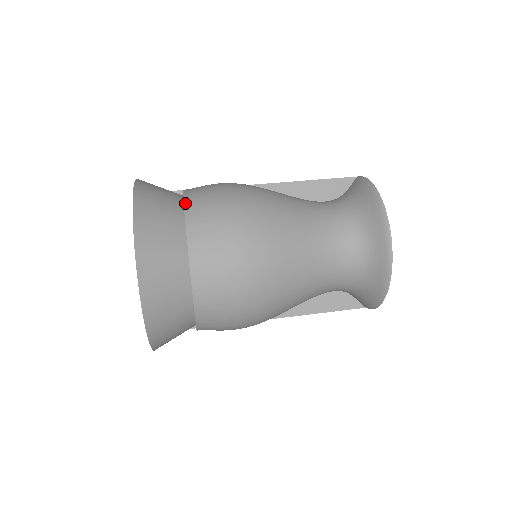
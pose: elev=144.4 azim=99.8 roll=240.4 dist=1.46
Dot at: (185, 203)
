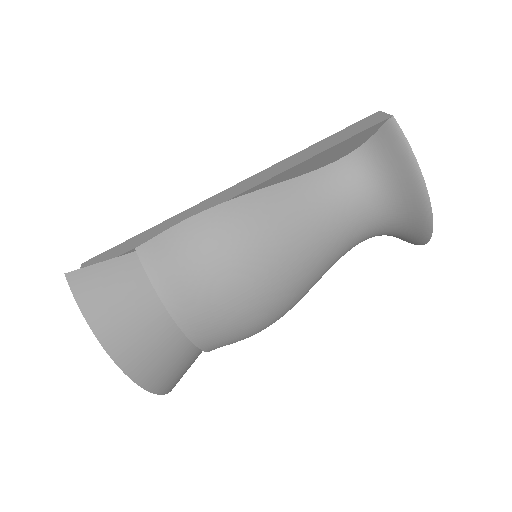
Dot at: (168, 309)
